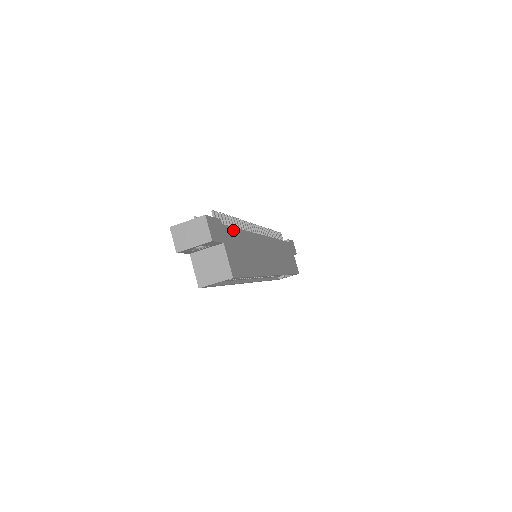
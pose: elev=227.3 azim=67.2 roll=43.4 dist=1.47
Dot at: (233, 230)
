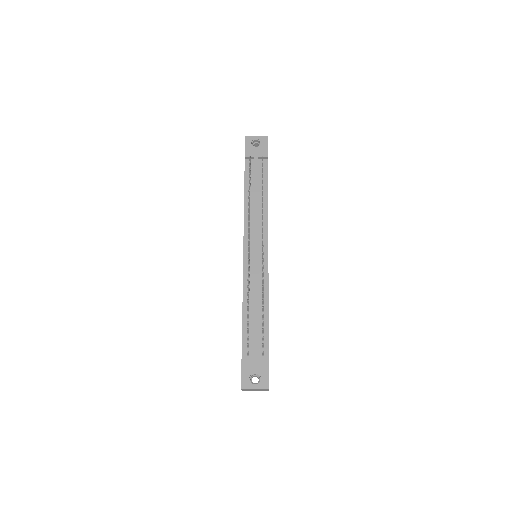
Dot at: occluded
